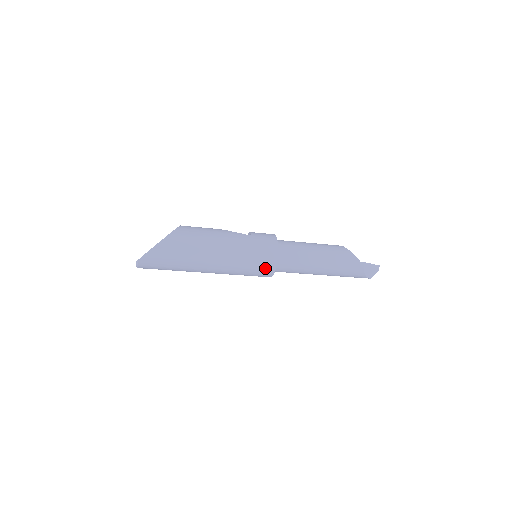
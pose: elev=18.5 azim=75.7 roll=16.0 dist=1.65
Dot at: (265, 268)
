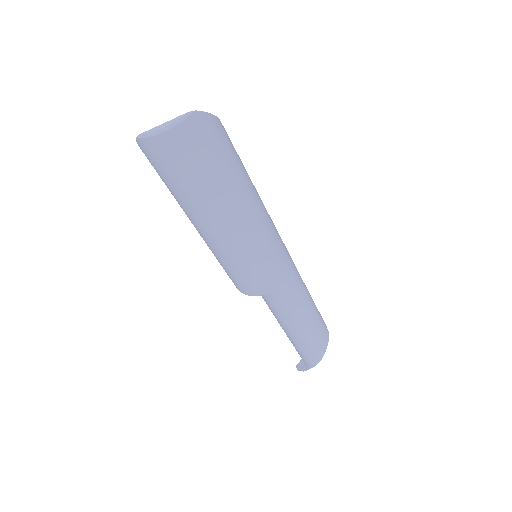
Dot at: (283, 266)
